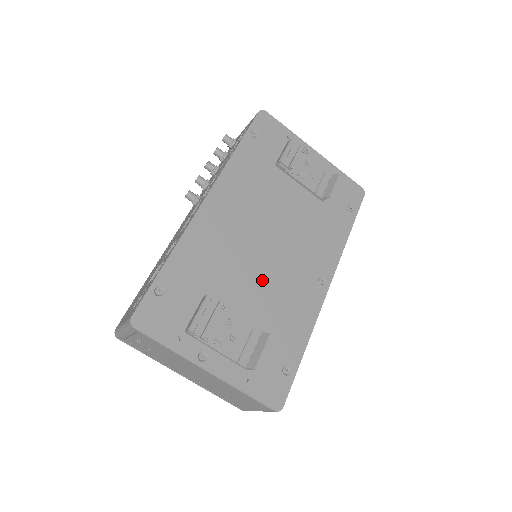
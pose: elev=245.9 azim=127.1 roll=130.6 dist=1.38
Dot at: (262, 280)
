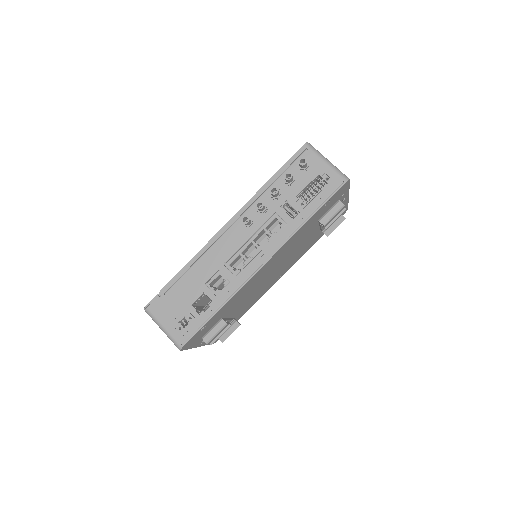
Dot at: (254, 293)
